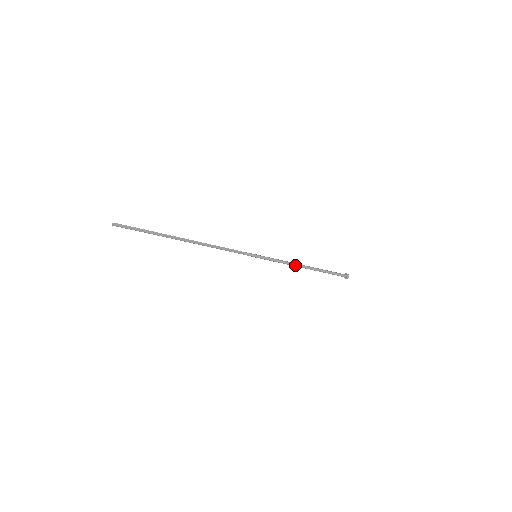
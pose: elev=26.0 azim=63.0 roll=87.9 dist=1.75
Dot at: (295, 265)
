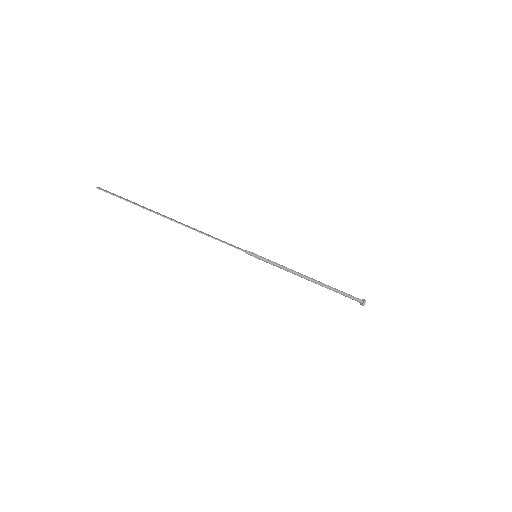
Dot at: (302, 275)
